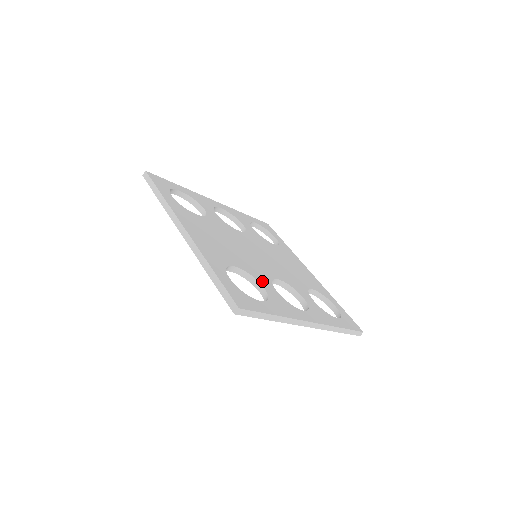
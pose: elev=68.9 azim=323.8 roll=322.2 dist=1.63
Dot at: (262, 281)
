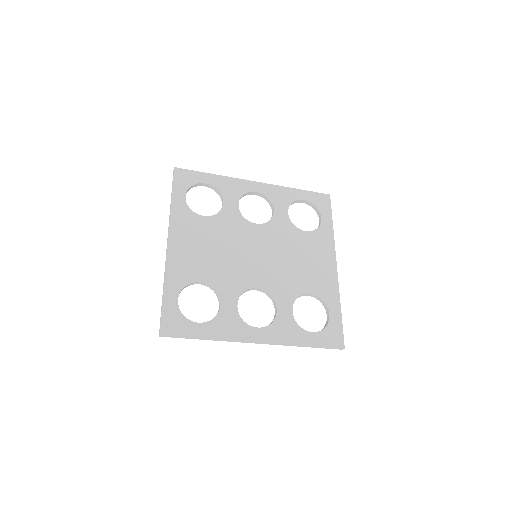
Dot at: (226, 295)
